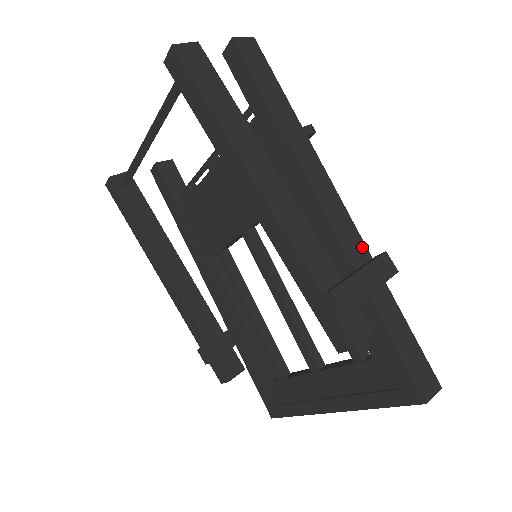
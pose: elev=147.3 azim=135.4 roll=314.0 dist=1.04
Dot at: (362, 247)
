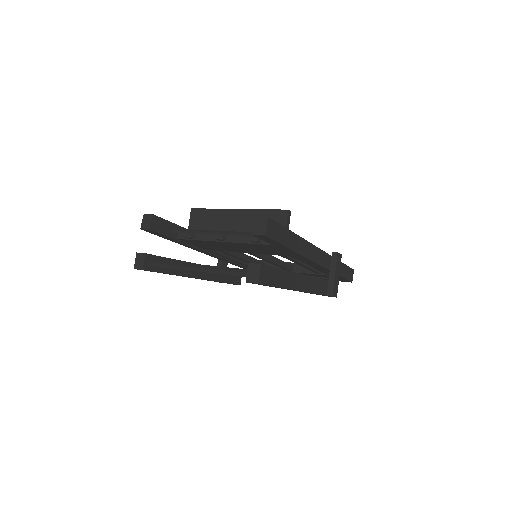
Dot at: (328, 257)
